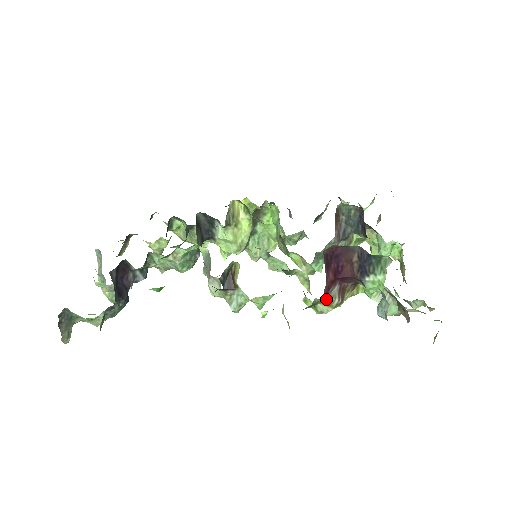
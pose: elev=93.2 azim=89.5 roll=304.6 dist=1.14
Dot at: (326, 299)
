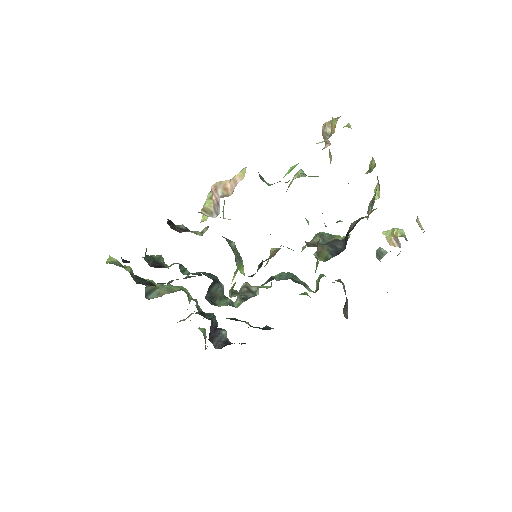
Dot at: occluded
